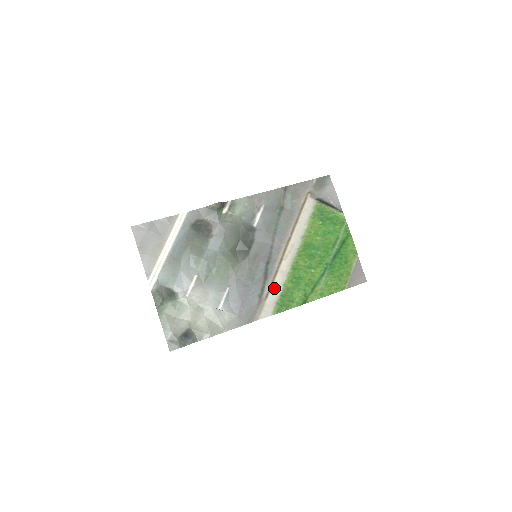
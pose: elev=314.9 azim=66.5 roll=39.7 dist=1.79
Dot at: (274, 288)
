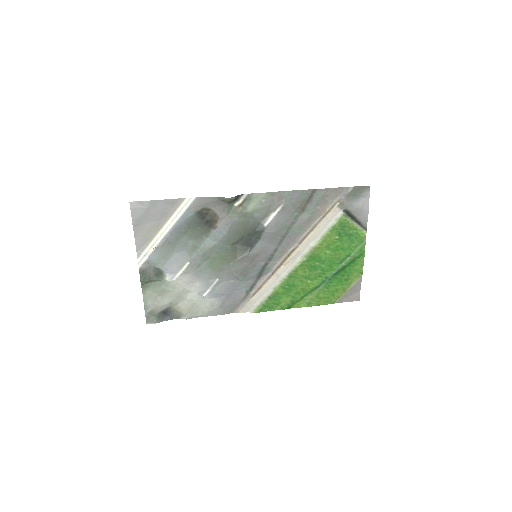
Dot at: (264, 289)
